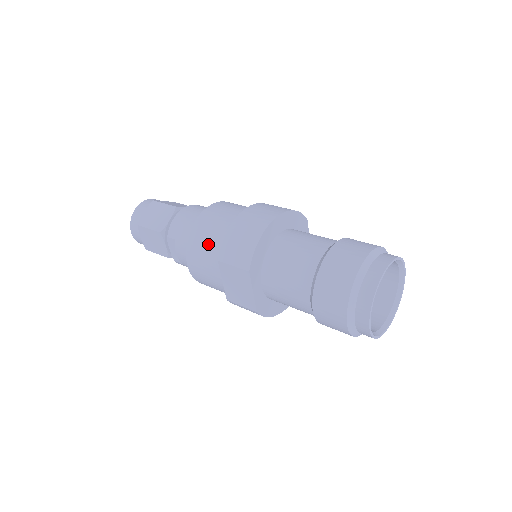
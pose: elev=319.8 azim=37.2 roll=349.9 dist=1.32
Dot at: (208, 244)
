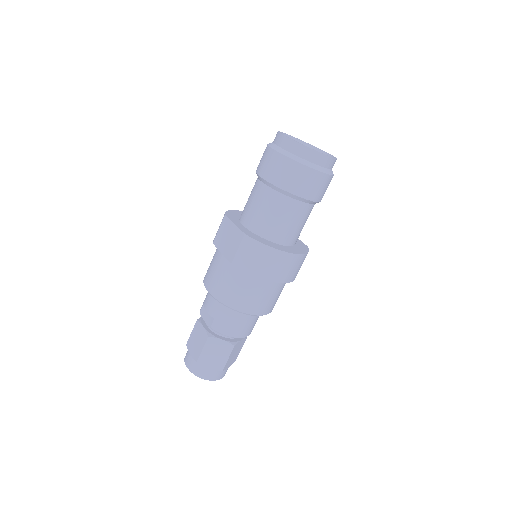
Dot at: occluded
